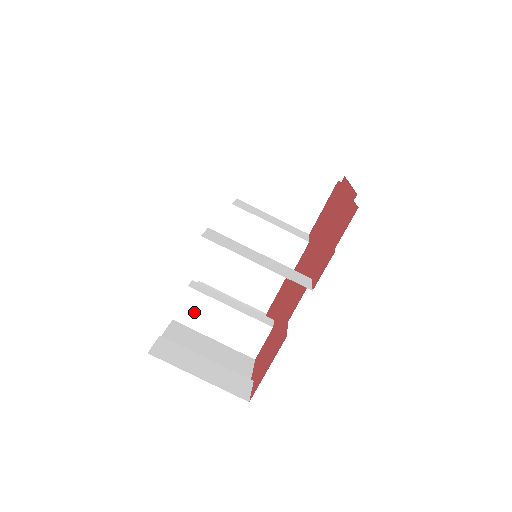
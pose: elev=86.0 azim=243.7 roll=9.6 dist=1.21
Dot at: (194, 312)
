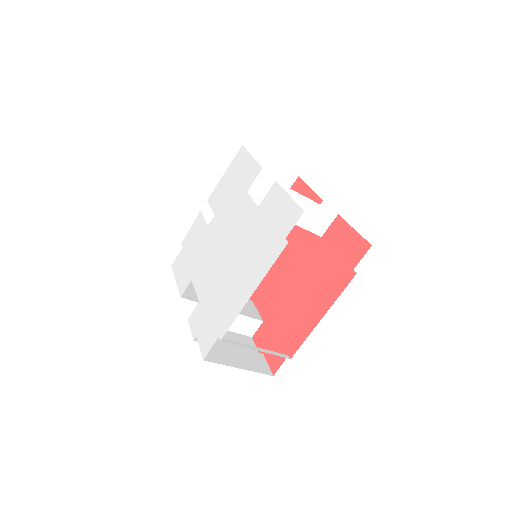
Dot at: occluded
